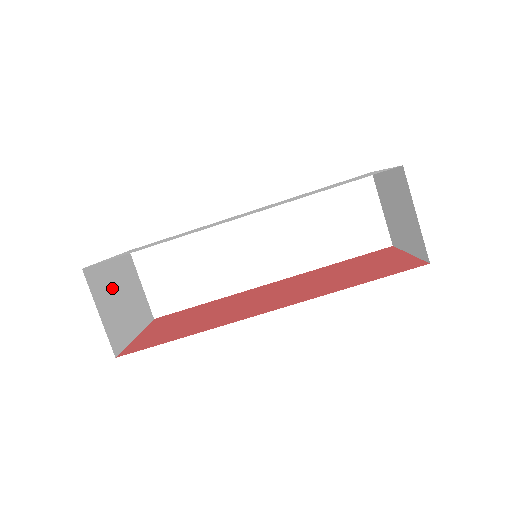
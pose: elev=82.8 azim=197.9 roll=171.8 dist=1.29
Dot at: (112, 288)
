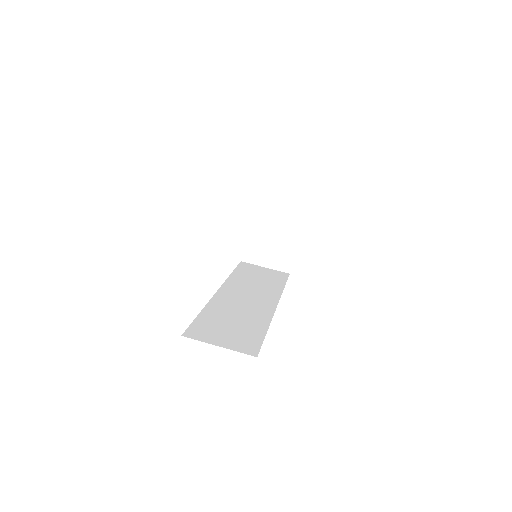
Dot at: occluded
